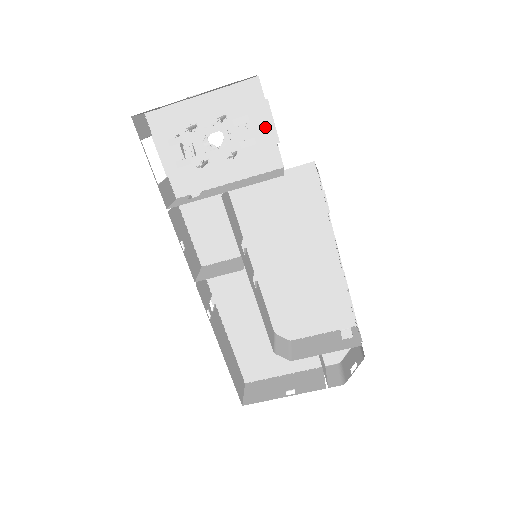
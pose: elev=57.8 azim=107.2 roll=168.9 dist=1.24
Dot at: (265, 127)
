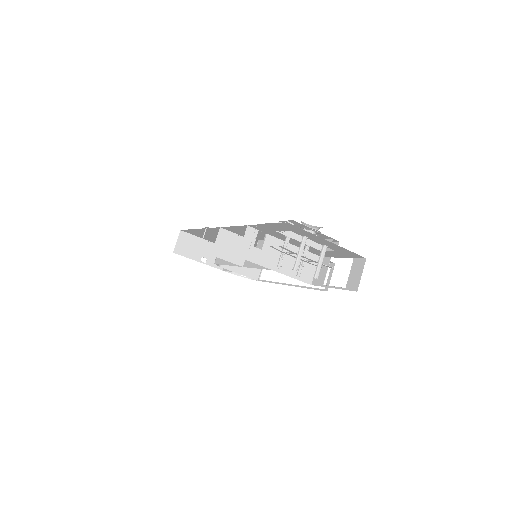
Dot at: (336, 255)
